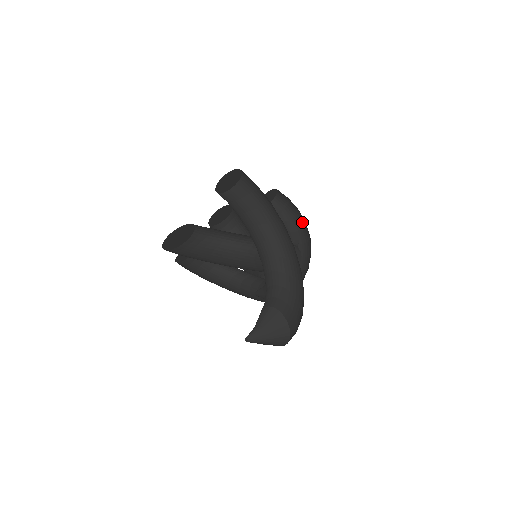
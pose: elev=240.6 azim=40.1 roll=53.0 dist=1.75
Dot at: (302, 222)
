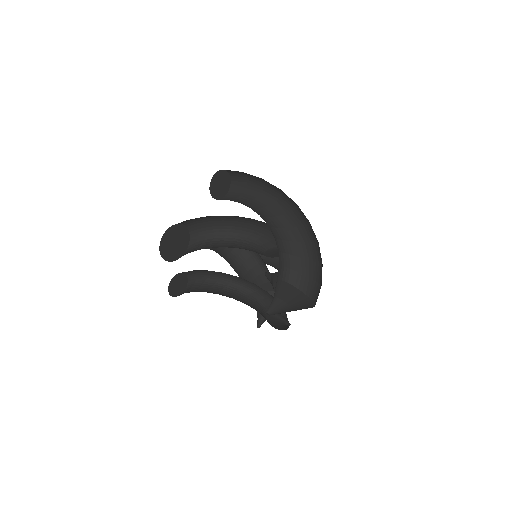
Dot at: occluded
